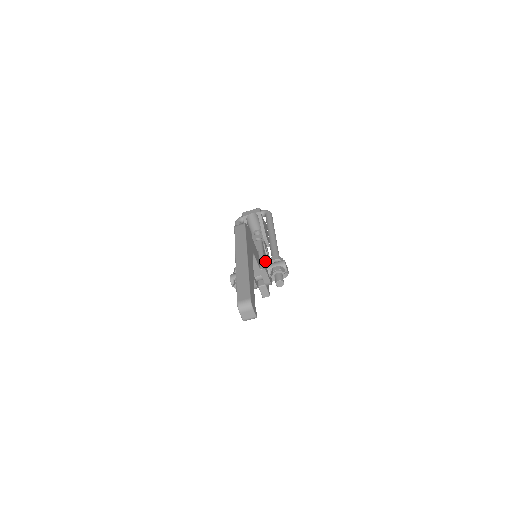
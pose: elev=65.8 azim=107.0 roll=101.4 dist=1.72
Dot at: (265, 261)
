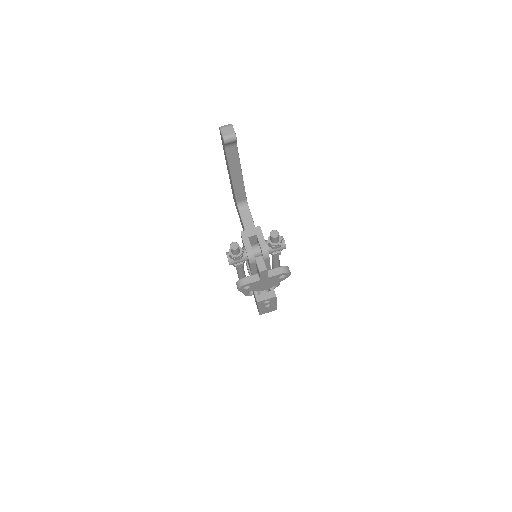
Dot at: occluded
